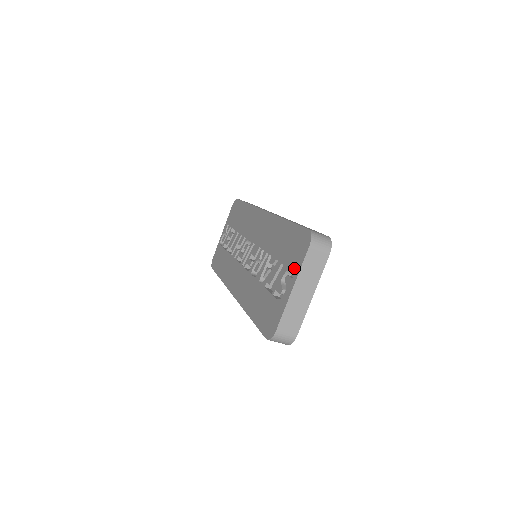
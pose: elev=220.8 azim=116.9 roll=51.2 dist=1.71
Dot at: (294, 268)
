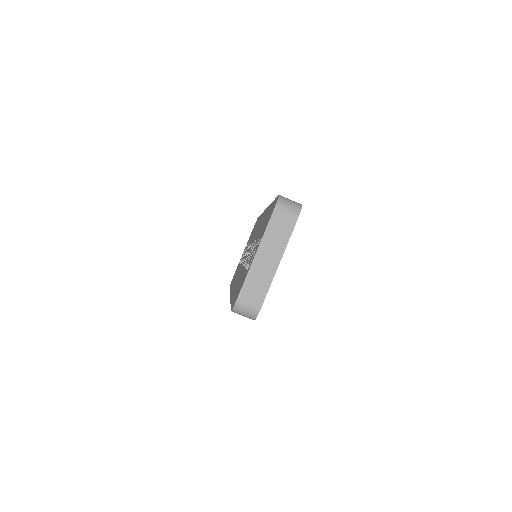
Dot at: (262, 234)
